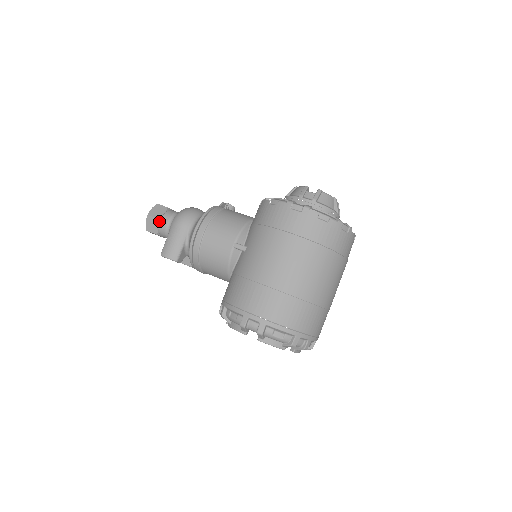
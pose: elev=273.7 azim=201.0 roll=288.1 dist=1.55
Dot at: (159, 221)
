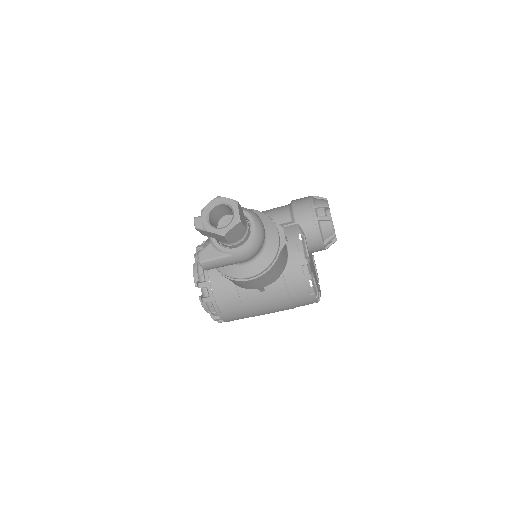
Dot at: (227, 241)
